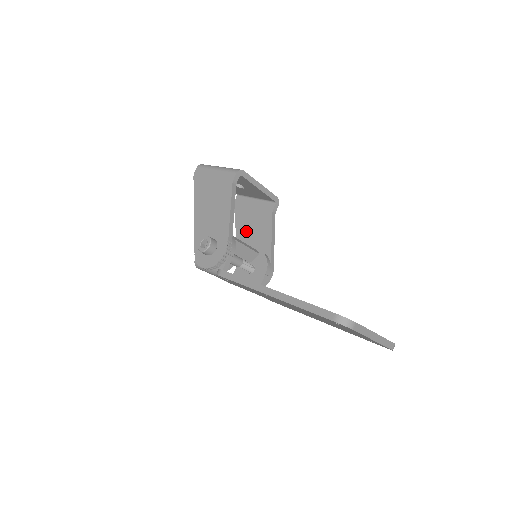
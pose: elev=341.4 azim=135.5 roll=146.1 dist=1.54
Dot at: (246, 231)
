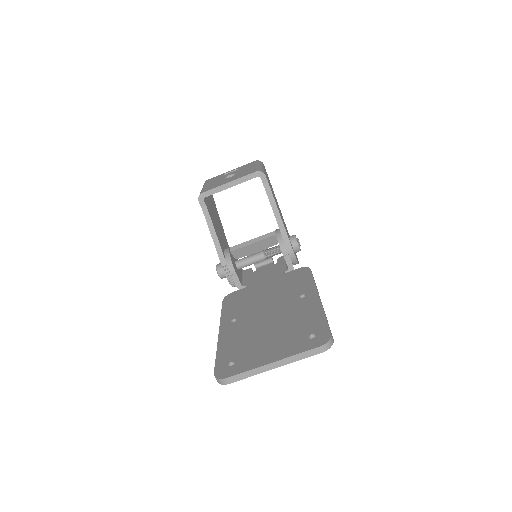
Dot at: occluded
